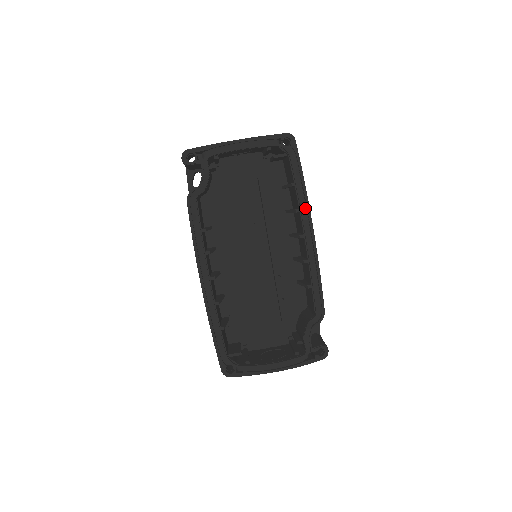
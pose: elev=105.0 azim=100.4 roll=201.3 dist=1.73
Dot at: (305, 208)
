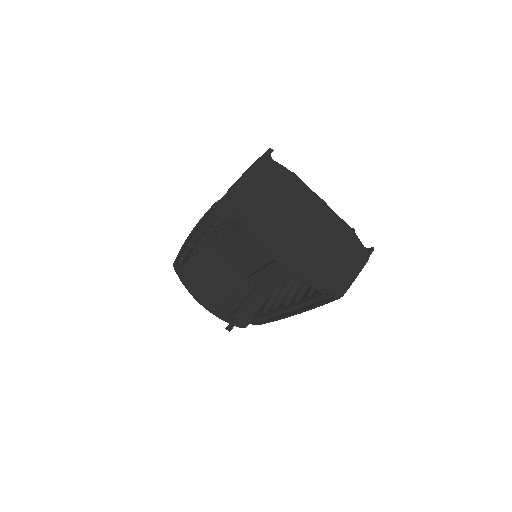
Dot at: (304, 305)
